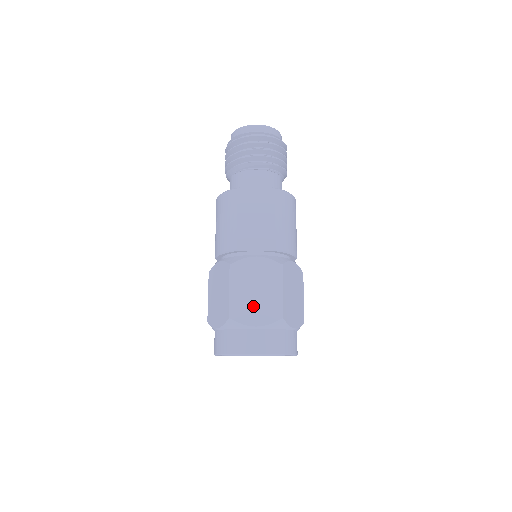
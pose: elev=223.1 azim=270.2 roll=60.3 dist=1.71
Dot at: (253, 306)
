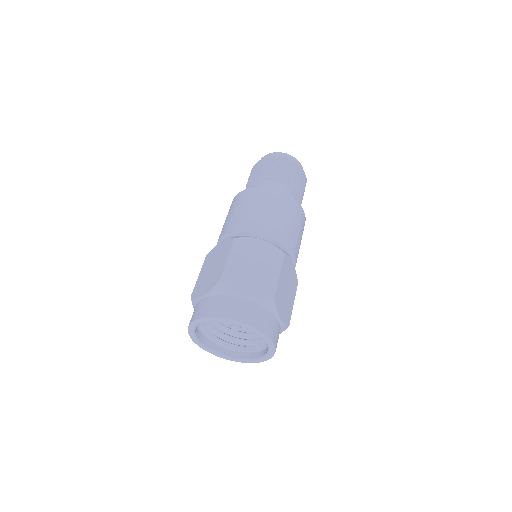
Dot at: (247, 278)
